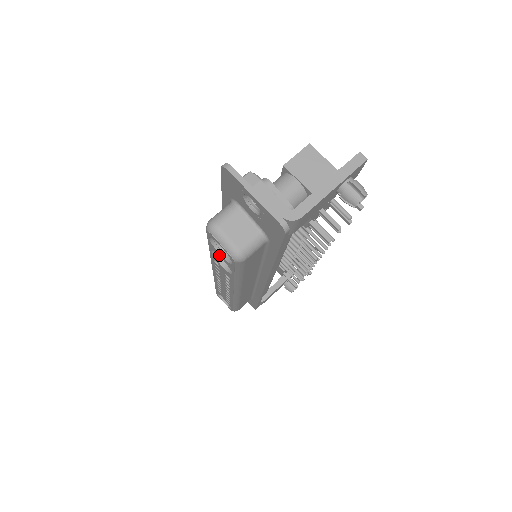
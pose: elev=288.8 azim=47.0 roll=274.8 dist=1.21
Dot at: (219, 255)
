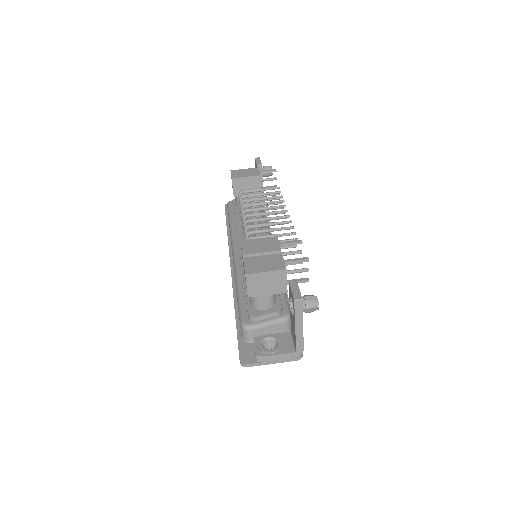
Dot at: occluded
